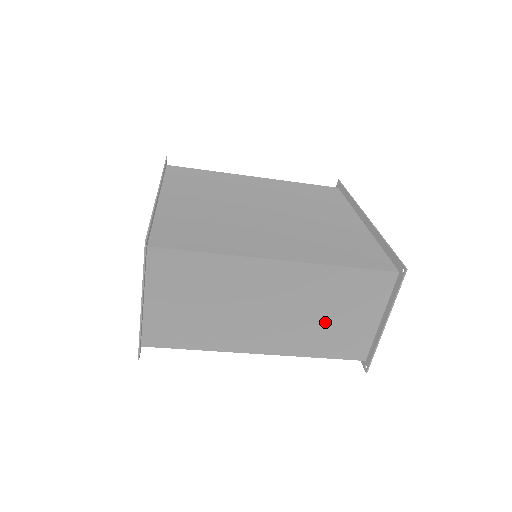
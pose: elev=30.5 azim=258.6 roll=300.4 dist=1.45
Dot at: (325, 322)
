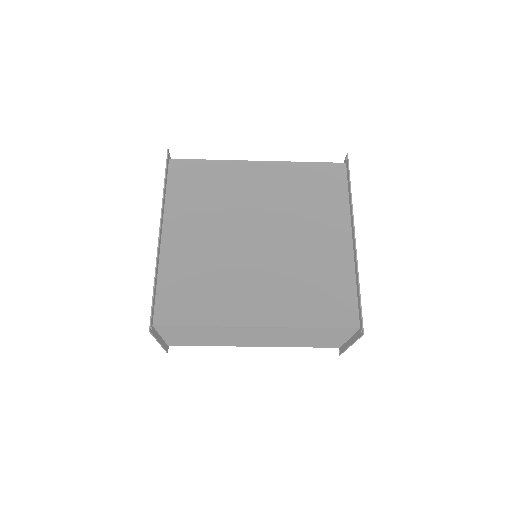
Dot at: (302, 340)
